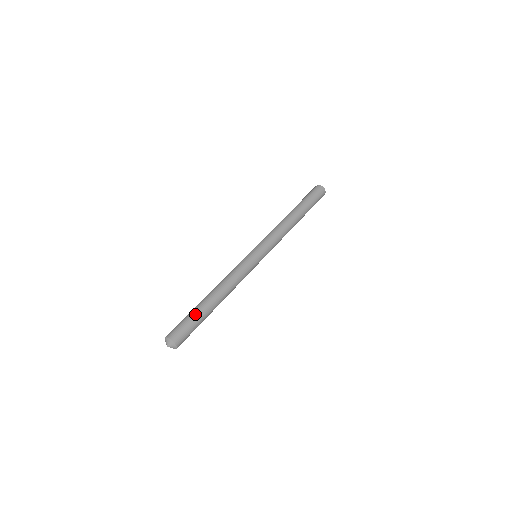
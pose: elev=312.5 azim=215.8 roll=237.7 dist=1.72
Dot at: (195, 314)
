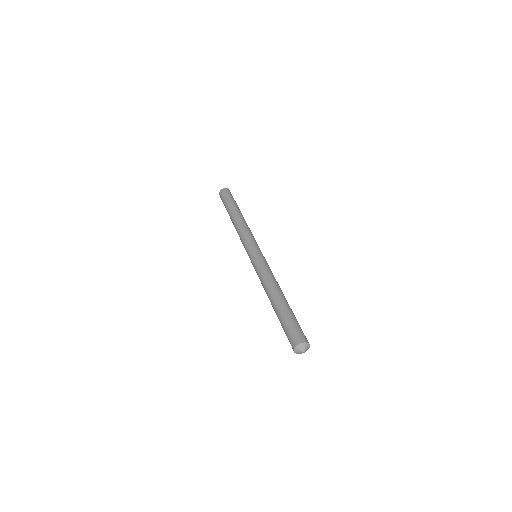
Dot at: (285, 317)
